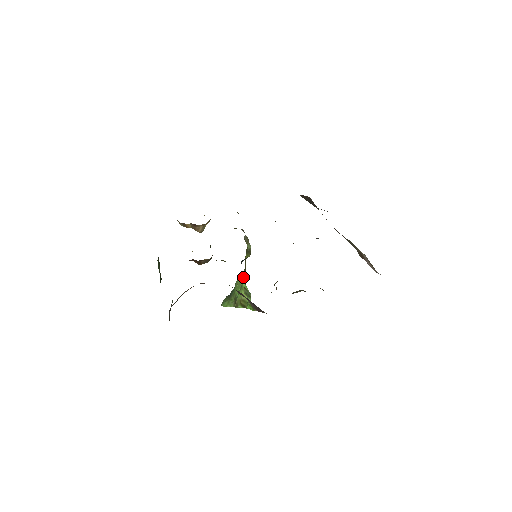
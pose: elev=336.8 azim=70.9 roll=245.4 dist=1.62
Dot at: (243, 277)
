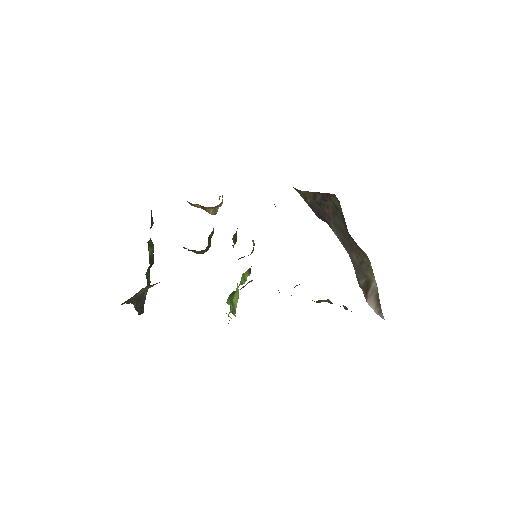
Dot at: (245, 276)
